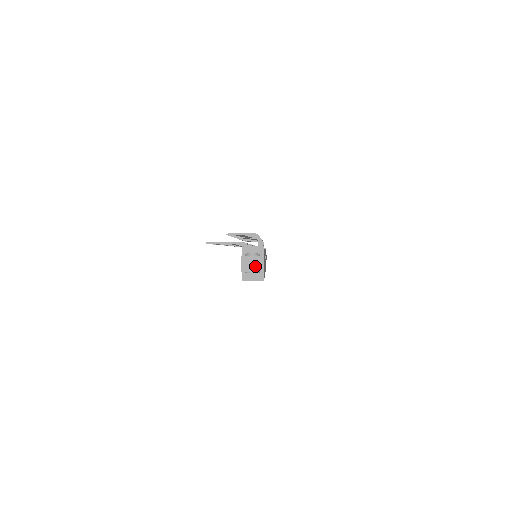
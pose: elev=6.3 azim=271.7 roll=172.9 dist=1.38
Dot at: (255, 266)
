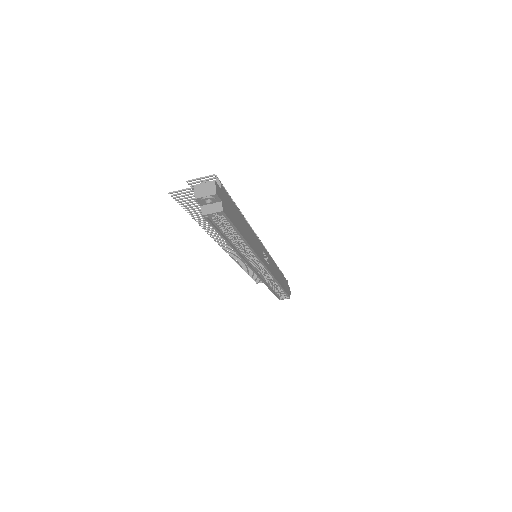
Dot at: (208, 191)
